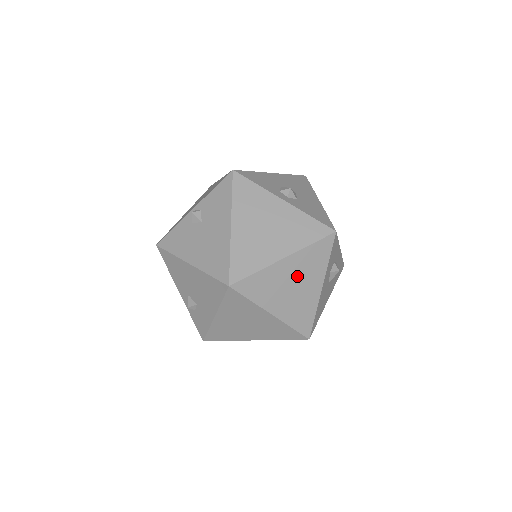
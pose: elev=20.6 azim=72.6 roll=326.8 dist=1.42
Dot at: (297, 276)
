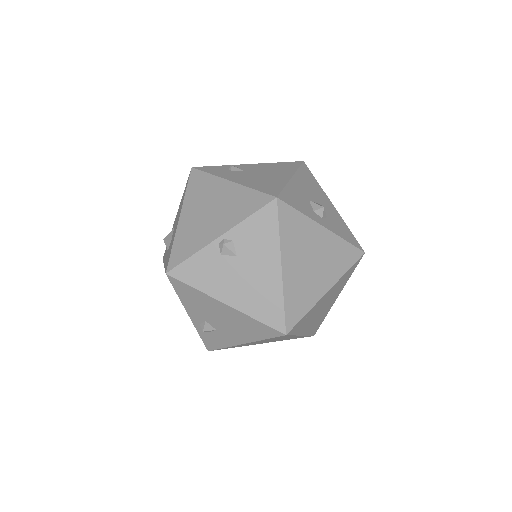
Dot at: (328, 299)
